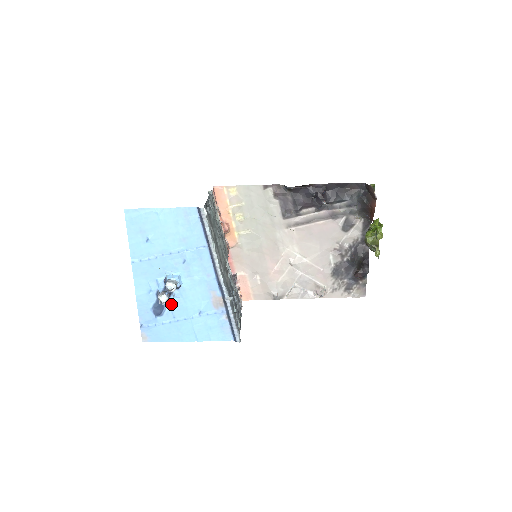
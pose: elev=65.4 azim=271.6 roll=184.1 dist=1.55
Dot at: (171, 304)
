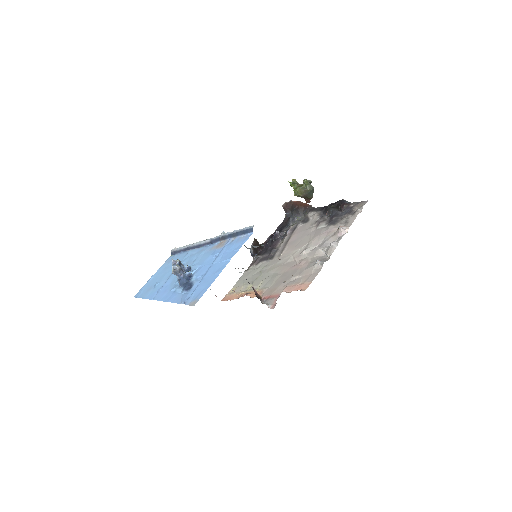
Dot at: (193, 277)
